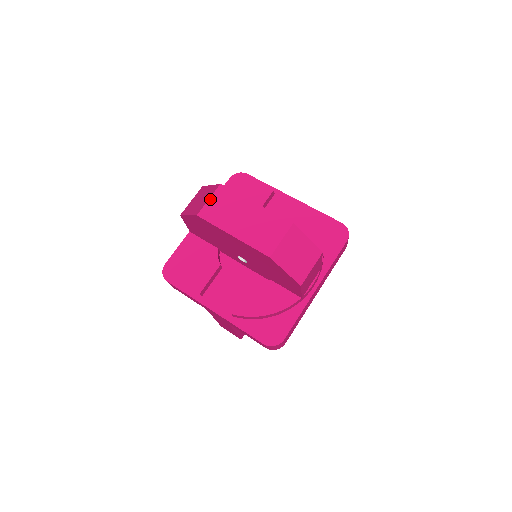
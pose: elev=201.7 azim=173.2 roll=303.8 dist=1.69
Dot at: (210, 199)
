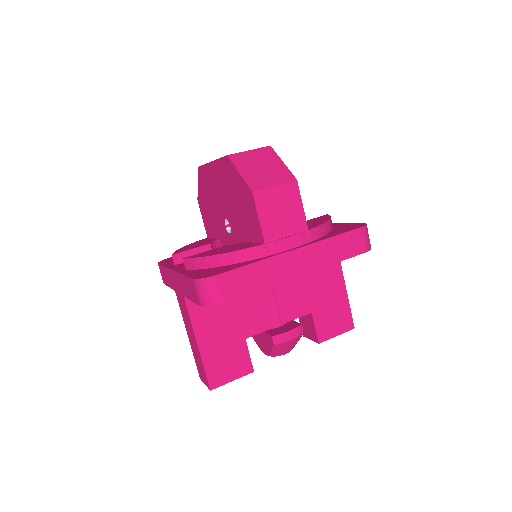
Dot at: occluded
